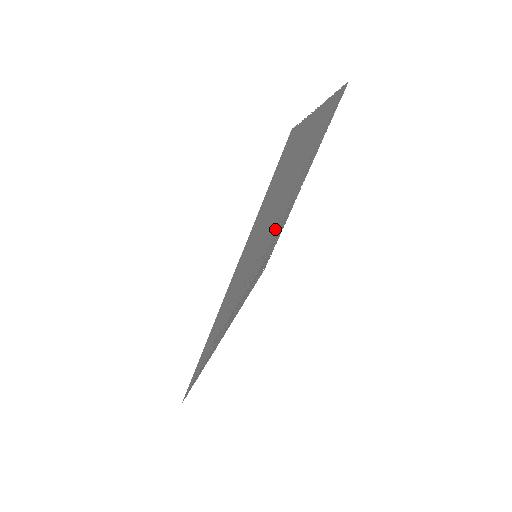
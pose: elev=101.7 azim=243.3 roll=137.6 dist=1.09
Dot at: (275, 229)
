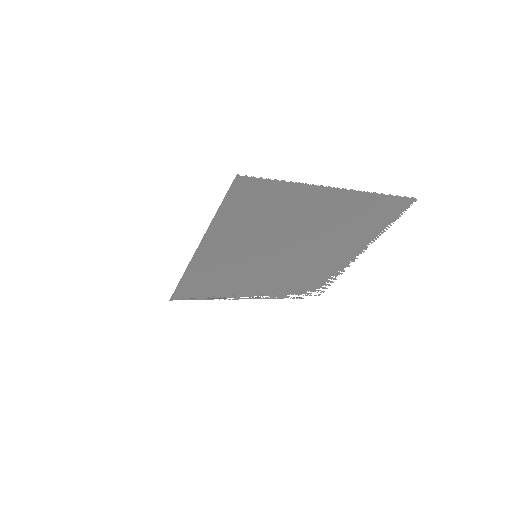
Dot at: (300, 259)
